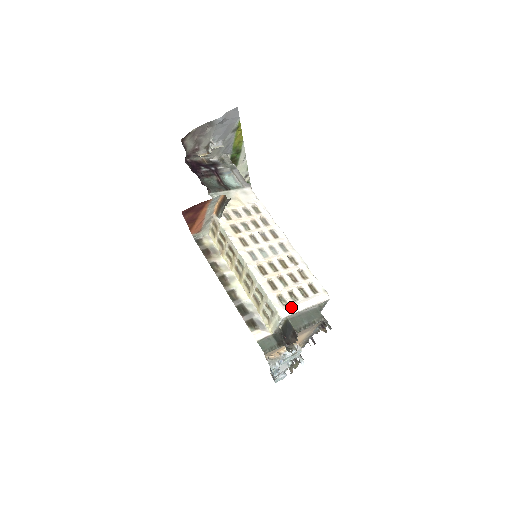
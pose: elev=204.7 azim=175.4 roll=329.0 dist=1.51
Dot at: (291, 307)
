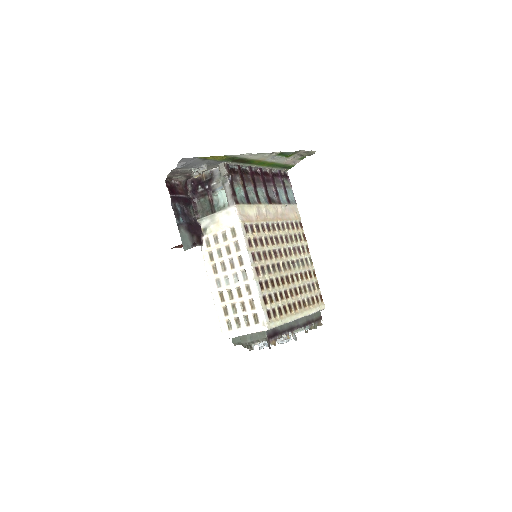
Dot at: (233, 333)
